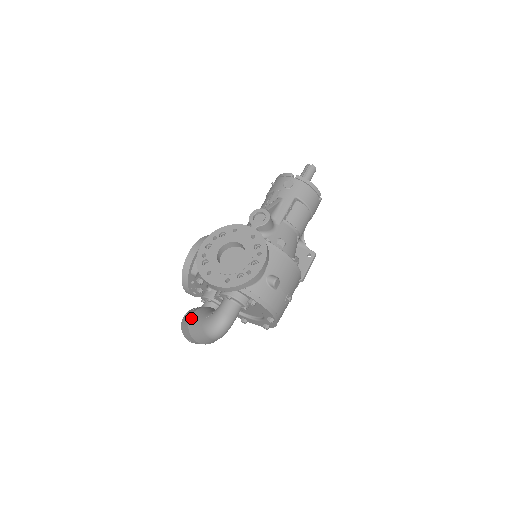
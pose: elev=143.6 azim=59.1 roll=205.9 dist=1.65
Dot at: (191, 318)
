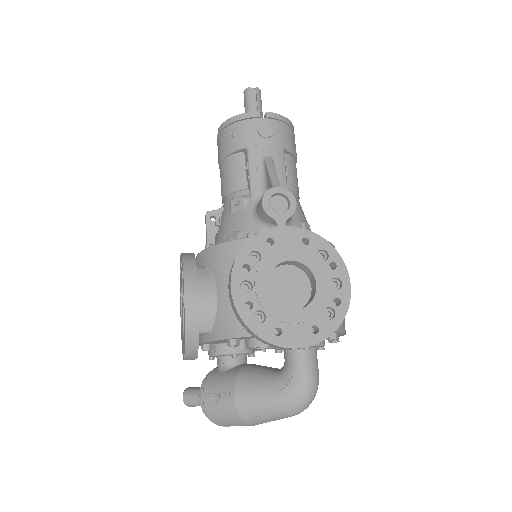
Dot at: (239, 401)
